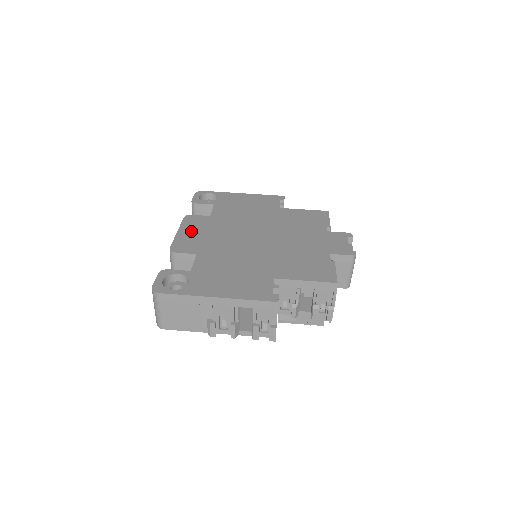
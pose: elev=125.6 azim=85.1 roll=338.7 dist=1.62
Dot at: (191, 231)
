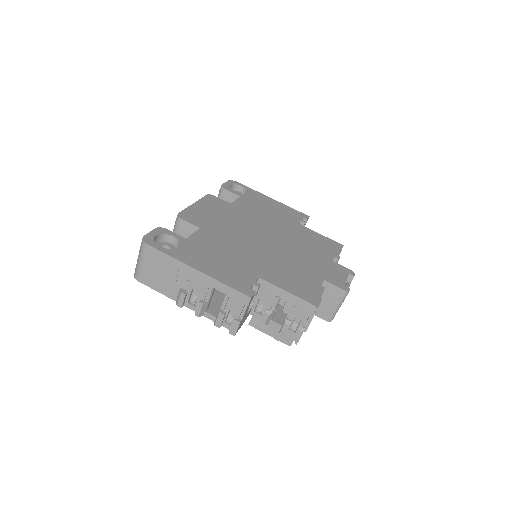
Dot at: (206, 208)
